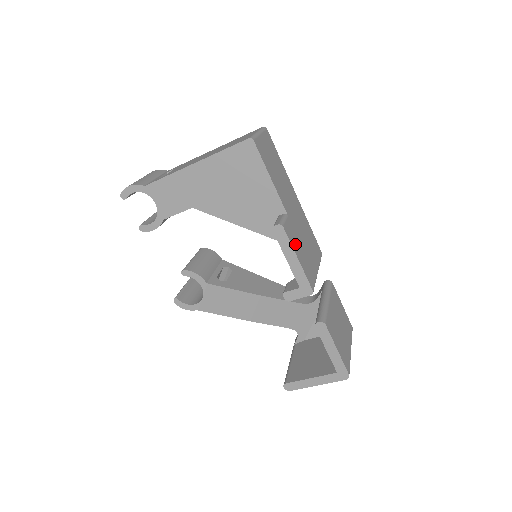
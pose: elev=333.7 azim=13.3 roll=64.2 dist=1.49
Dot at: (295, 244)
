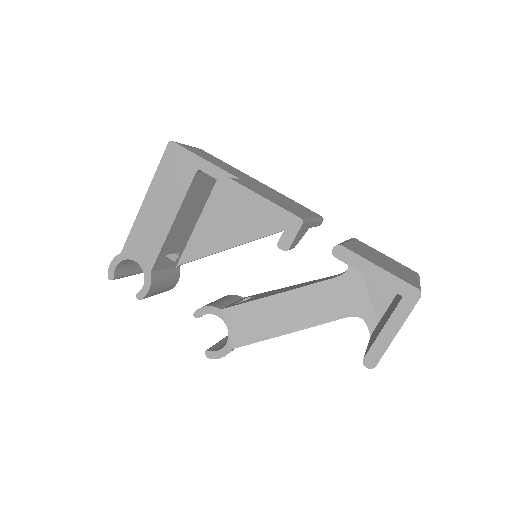
Dot at: (256, 191)
